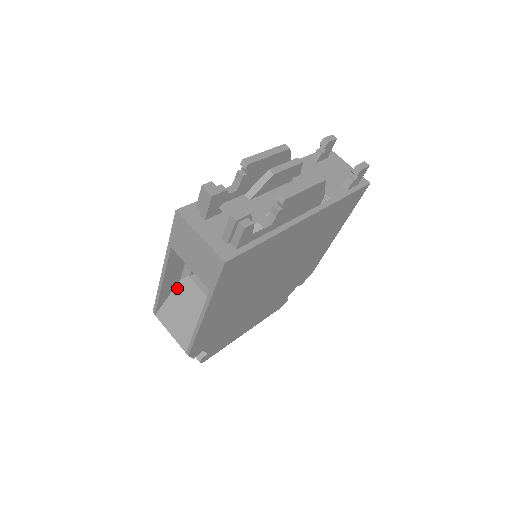
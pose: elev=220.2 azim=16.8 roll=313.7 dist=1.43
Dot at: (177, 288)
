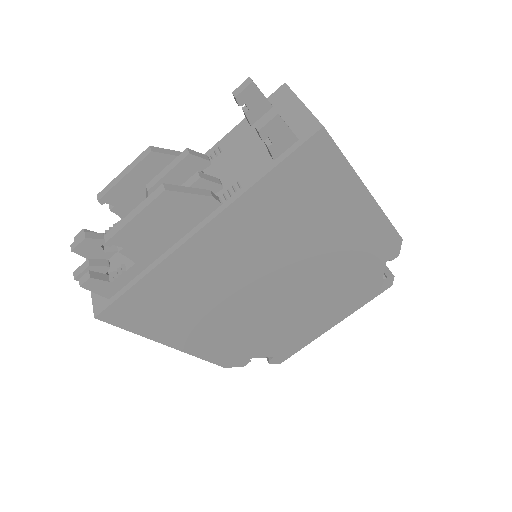
Dot at: occluded
